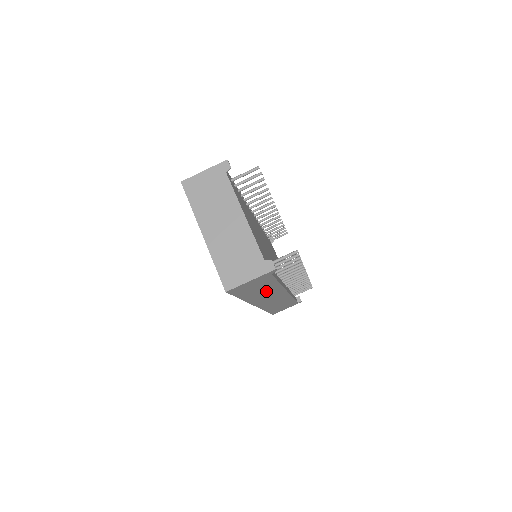
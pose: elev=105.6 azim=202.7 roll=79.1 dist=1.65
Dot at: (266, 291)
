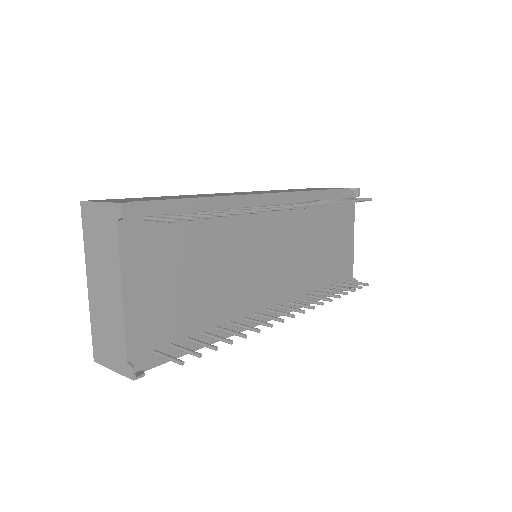
Dot at: occluded
